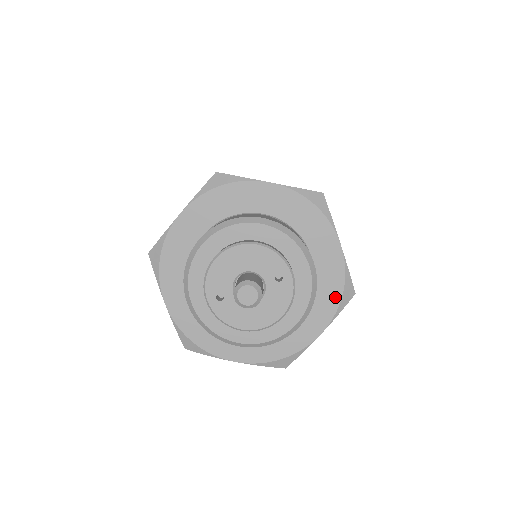
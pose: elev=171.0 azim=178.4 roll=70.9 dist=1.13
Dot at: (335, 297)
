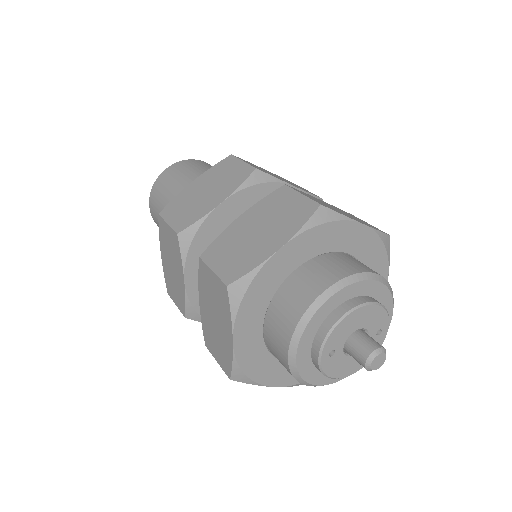
Dot at: occluded
